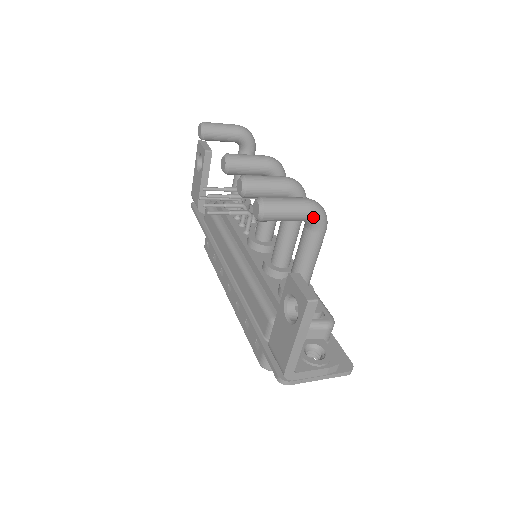
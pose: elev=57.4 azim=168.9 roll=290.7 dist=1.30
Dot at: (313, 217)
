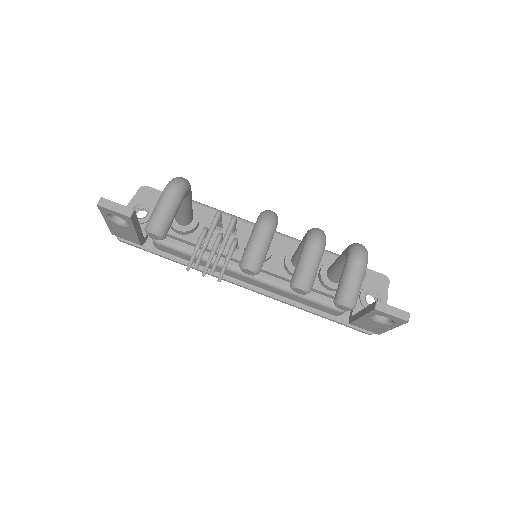
Dot at: occluded
